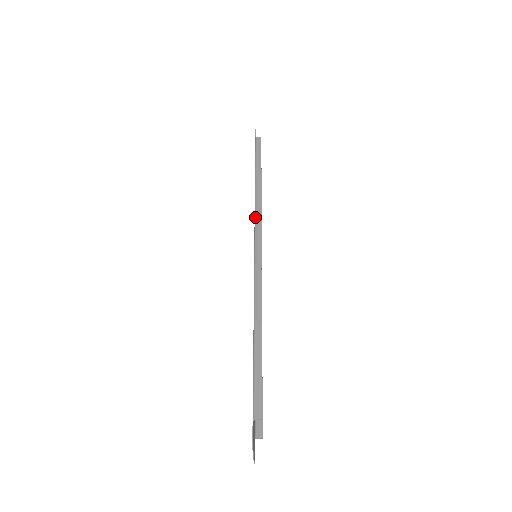
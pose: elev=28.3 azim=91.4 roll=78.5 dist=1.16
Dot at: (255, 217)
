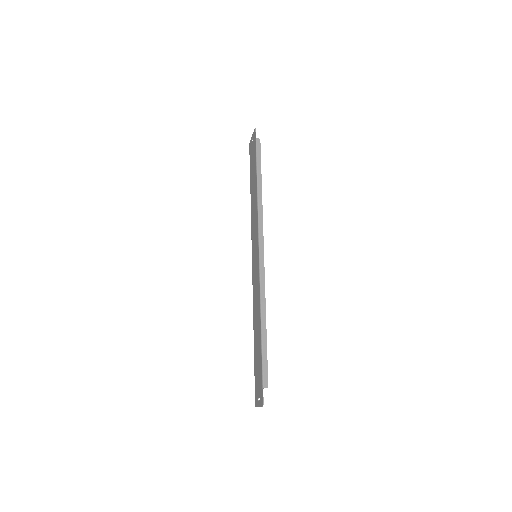
Dot at: (259, 226)
